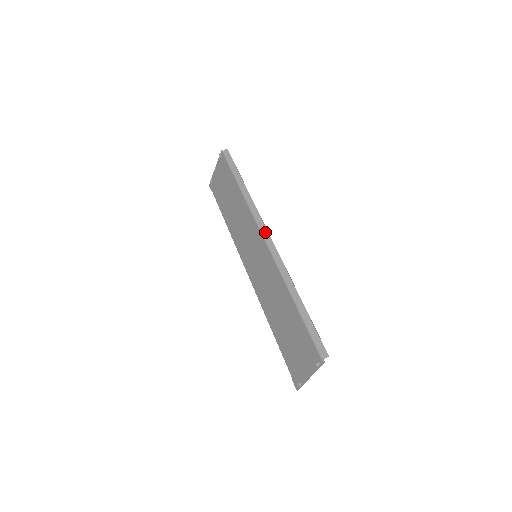
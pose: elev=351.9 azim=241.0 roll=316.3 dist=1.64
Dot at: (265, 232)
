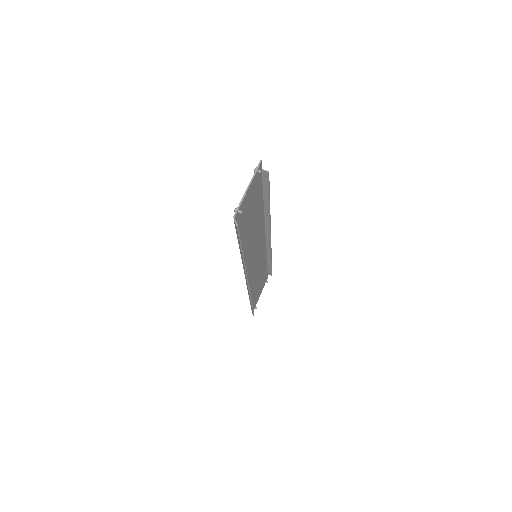
Dot at: (246, 279)
